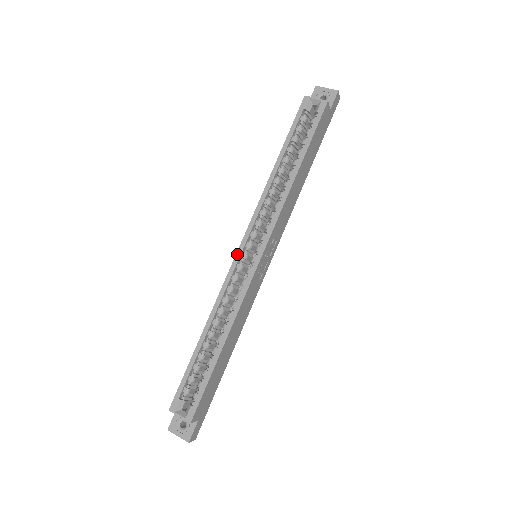
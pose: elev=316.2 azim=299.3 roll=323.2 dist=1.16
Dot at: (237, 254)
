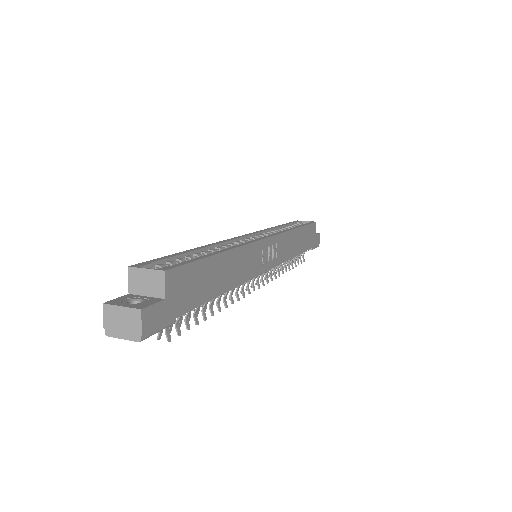
Dot at: (242, 236)
